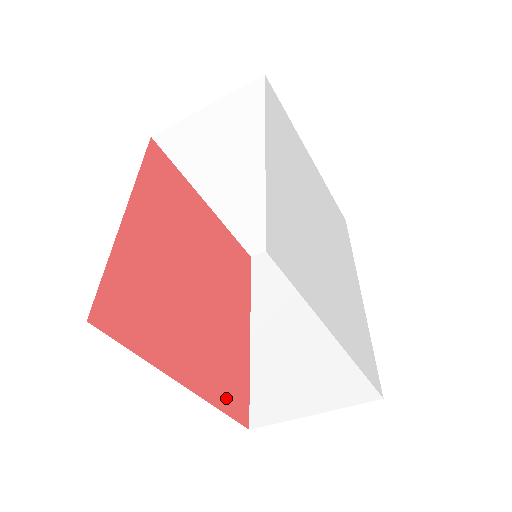
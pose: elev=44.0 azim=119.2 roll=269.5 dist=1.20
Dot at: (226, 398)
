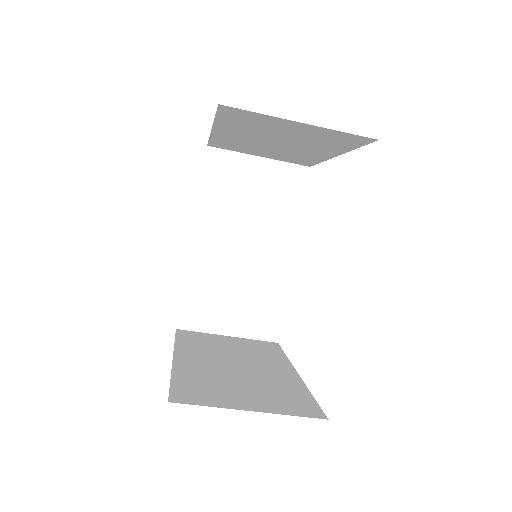
Dot at: occluded
